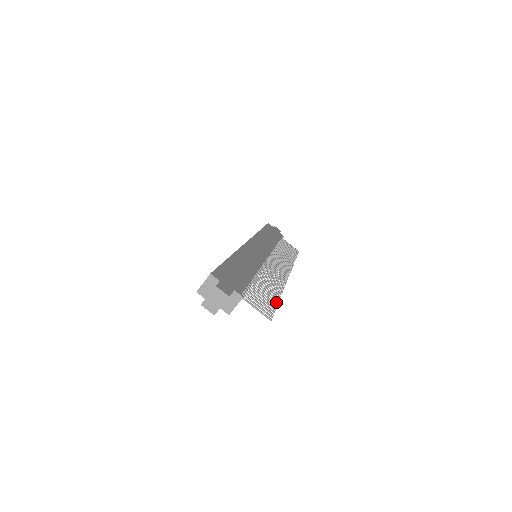
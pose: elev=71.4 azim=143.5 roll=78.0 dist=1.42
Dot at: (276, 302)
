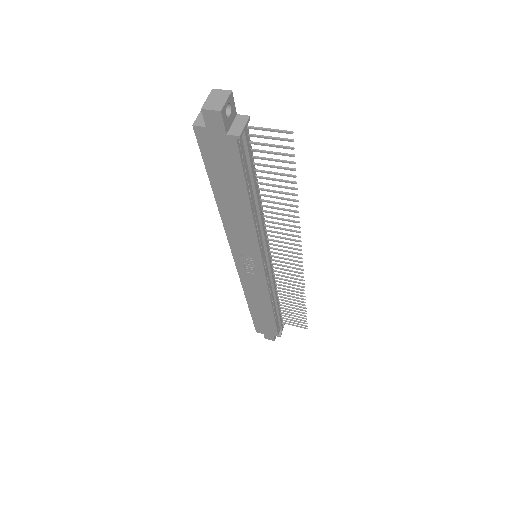
Dot at: (294, 182)
